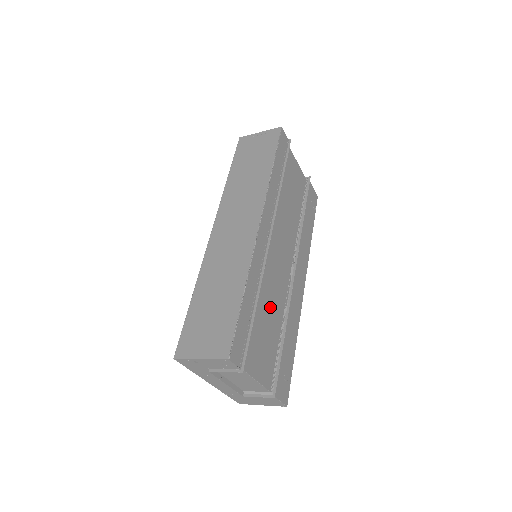
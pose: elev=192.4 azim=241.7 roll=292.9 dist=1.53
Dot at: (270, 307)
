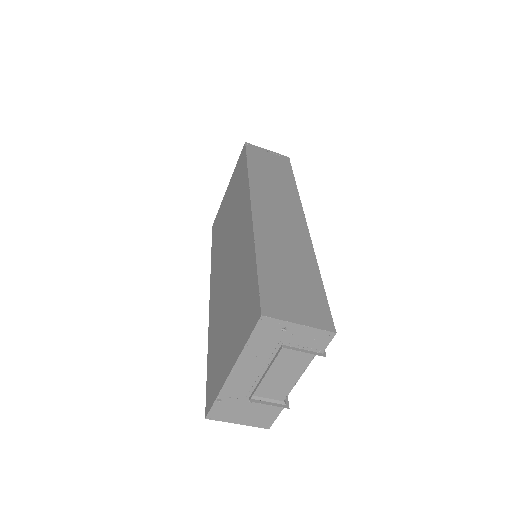
Dot at: occluded
